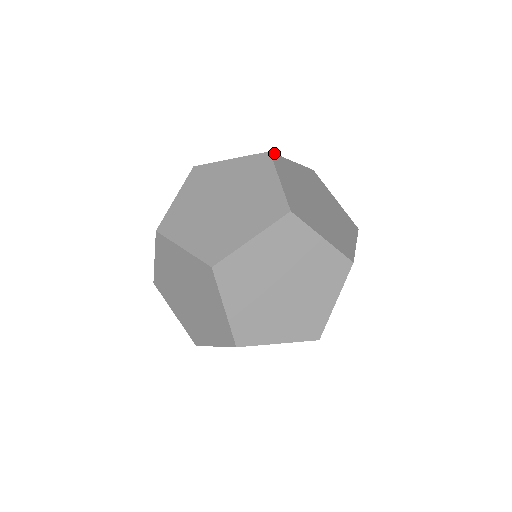
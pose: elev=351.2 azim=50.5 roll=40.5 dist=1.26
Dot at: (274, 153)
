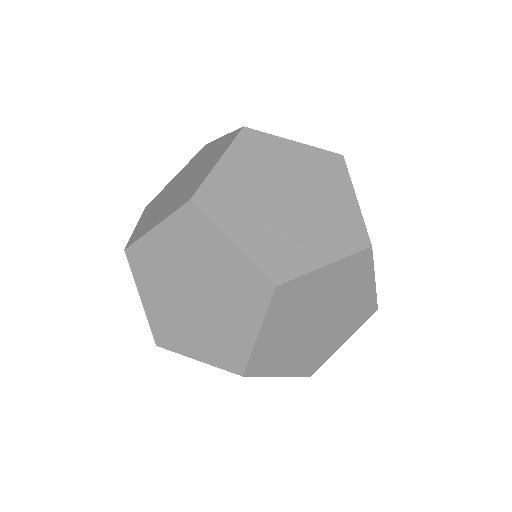
Dot at: (286, 282)
